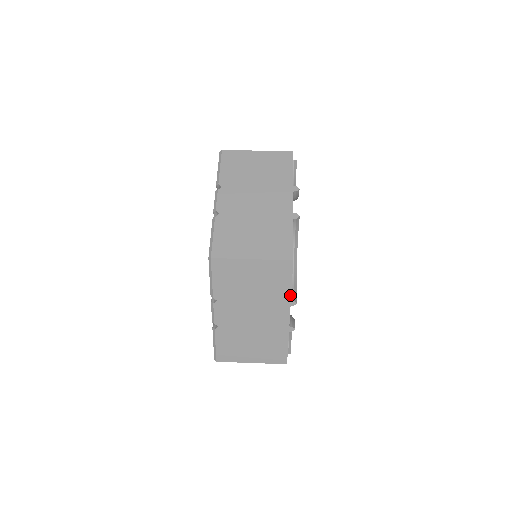
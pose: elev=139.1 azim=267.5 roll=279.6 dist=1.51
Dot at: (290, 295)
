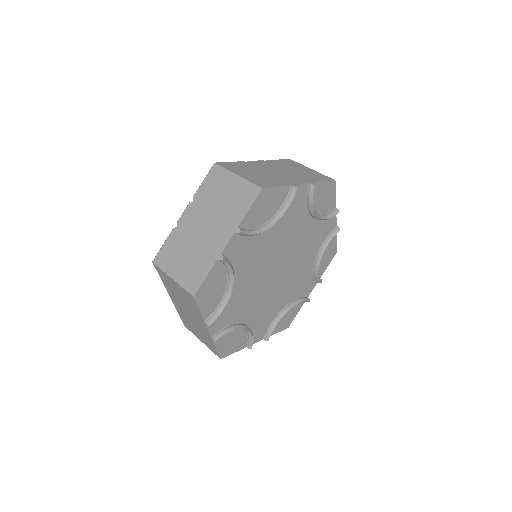
Dot at: (241, 221)
